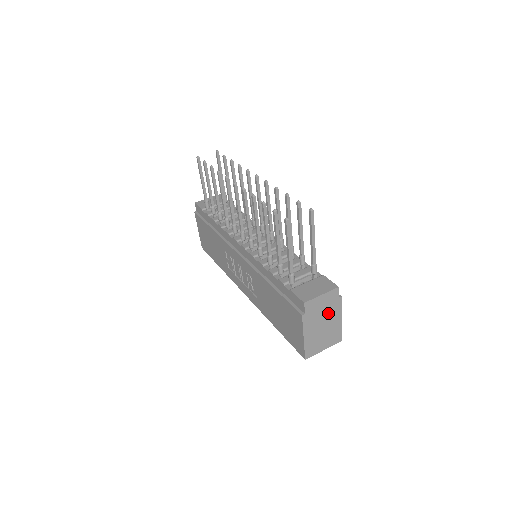
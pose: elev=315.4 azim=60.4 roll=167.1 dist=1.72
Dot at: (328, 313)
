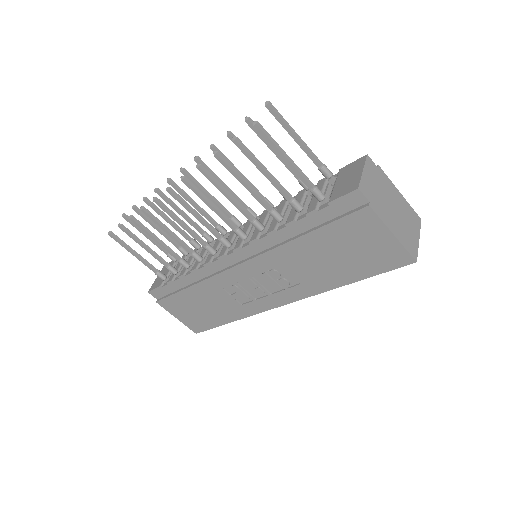
Dot at: (385, 191)
